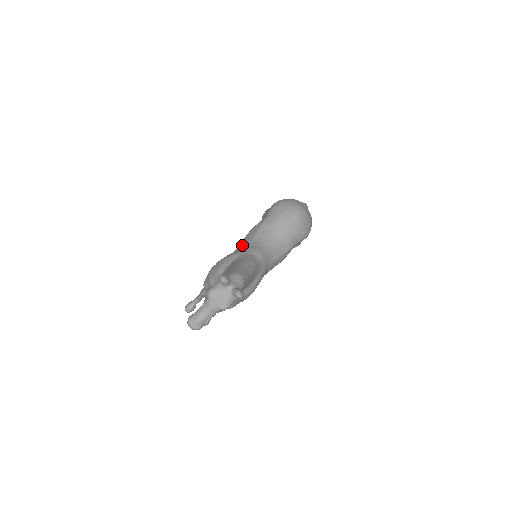
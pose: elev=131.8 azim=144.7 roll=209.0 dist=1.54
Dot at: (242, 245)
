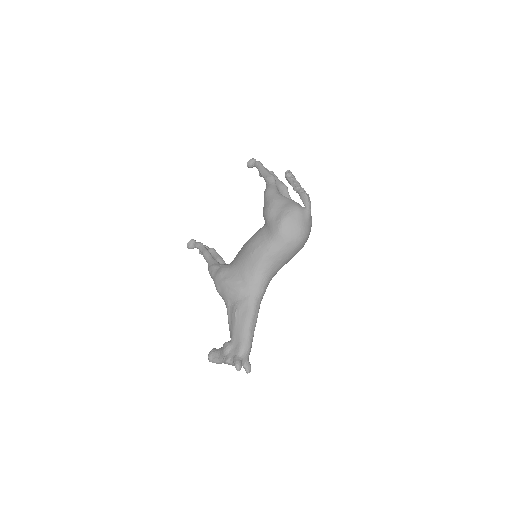
Dot at: (246, 272)
